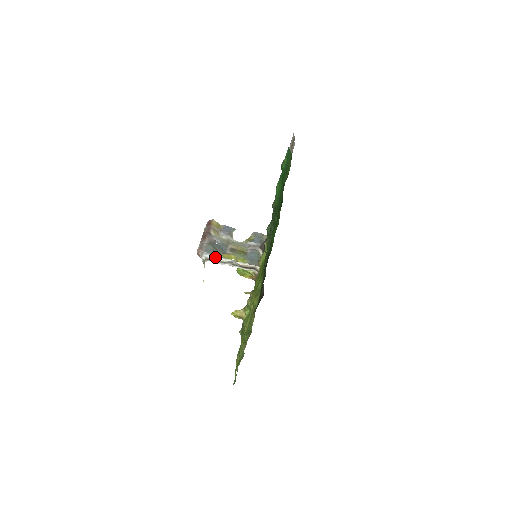
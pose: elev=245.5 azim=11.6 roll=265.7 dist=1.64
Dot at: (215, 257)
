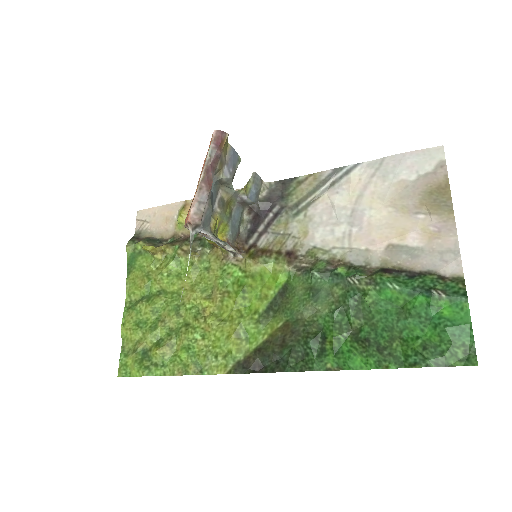
Dot at: (208, 234)
